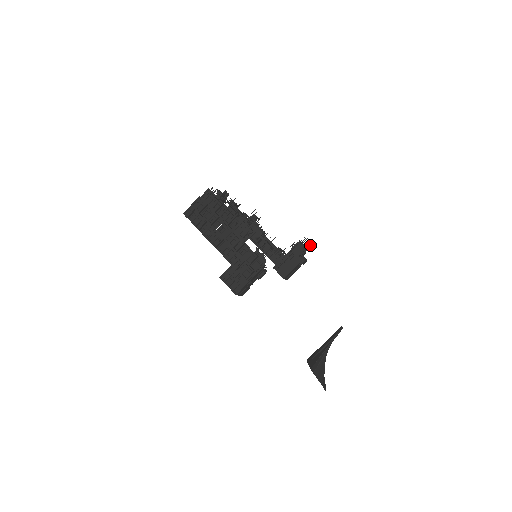
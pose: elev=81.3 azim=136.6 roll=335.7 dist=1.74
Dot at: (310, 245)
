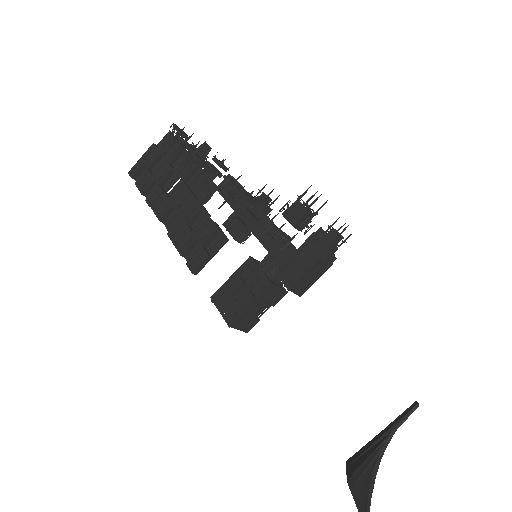
Dot at: (320, 207)
